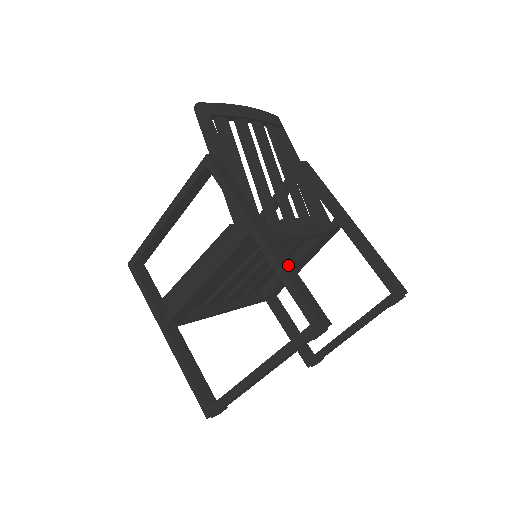
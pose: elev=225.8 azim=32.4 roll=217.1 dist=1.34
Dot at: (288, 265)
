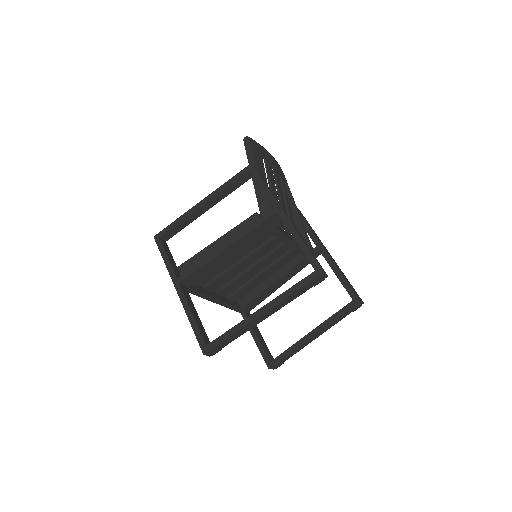
Dot at: (301, 236)
